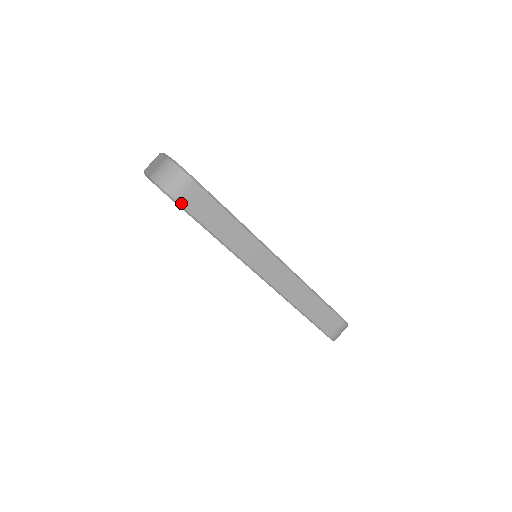
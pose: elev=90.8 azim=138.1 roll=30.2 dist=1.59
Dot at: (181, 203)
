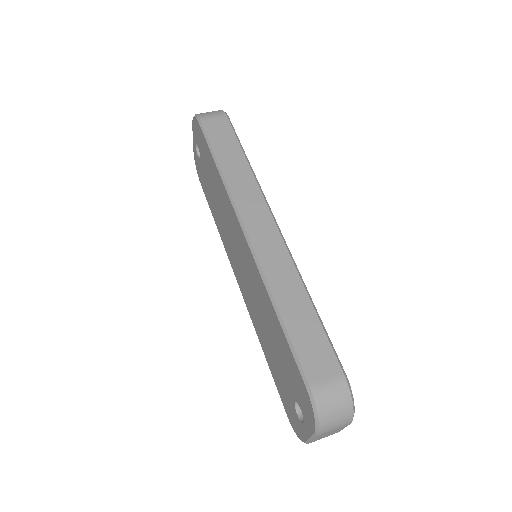
Dot at: (204, 124)
